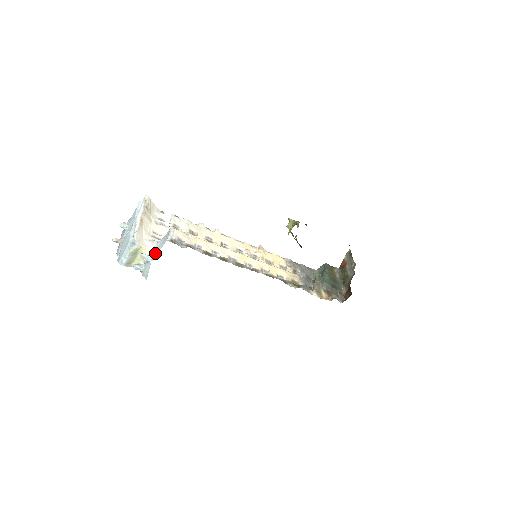
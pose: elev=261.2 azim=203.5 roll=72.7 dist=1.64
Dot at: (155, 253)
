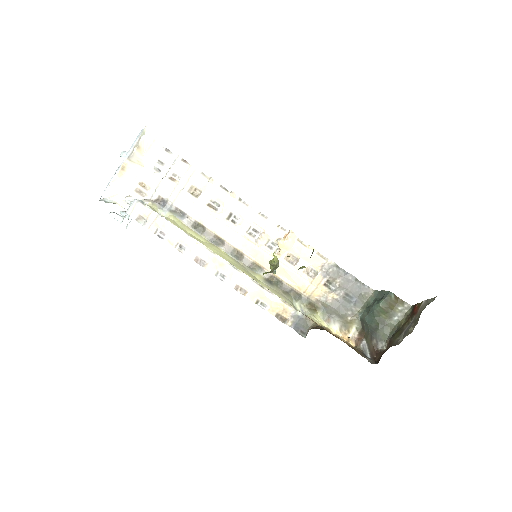
Dot at: (125, 216)
